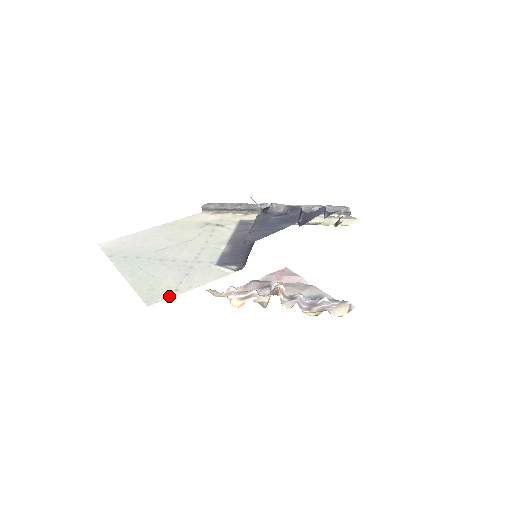
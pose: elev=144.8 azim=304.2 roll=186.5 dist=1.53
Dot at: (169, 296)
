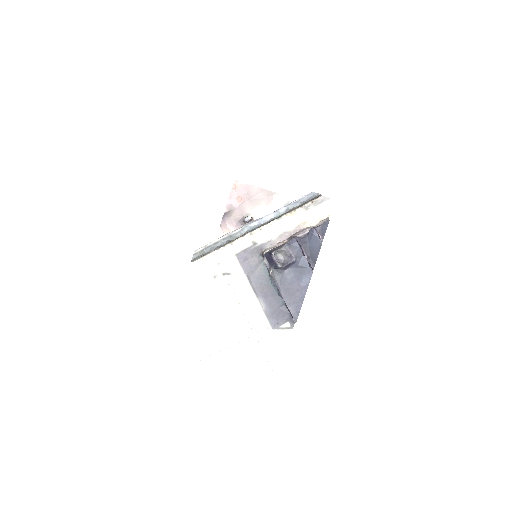
Dot at: (274, 379)
